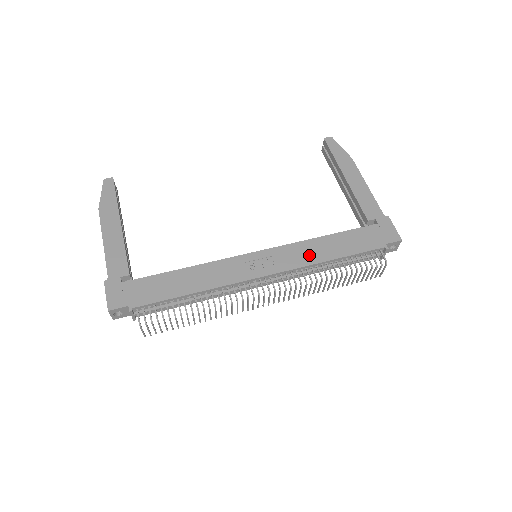
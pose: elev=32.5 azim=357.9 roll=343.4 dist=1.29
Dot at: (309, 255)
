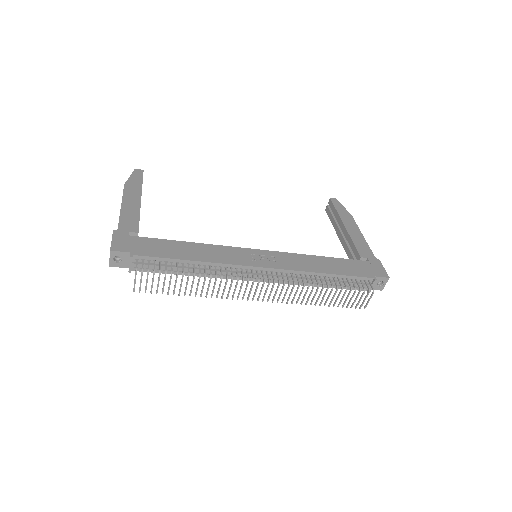
Dot at: (305, 264)
